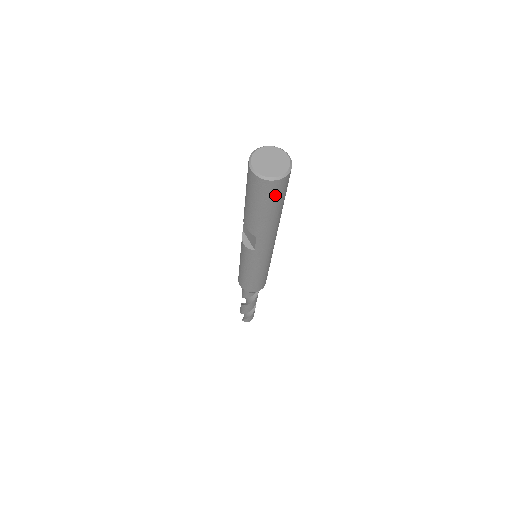
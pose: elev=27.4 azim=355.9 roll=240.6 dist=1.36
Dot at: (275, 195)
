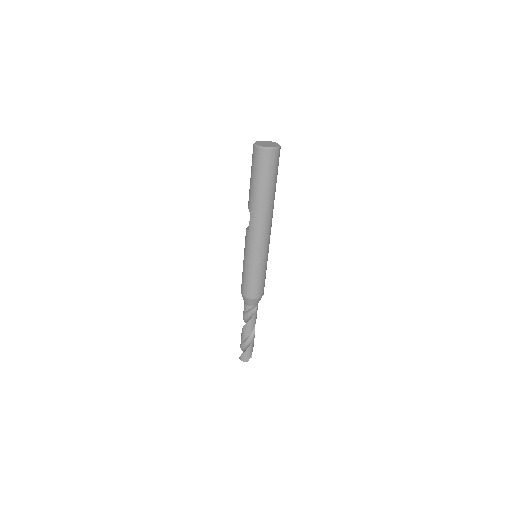
Dot at: (261, 165)
